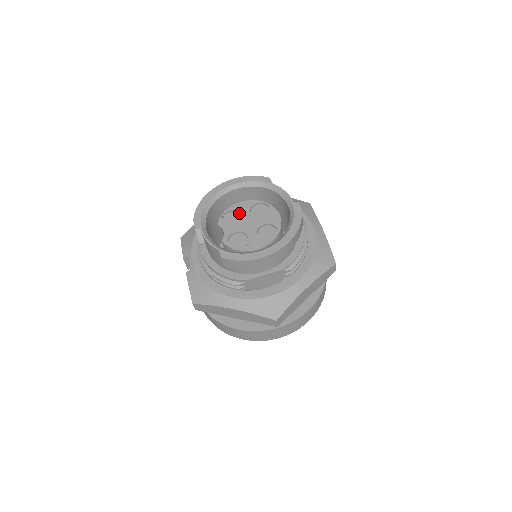
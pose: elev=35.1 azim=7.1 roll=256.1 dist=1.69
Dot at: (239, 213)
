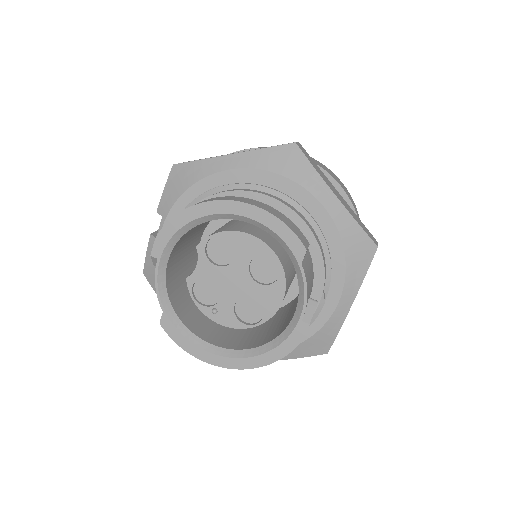
Dot at: (236, 250)
